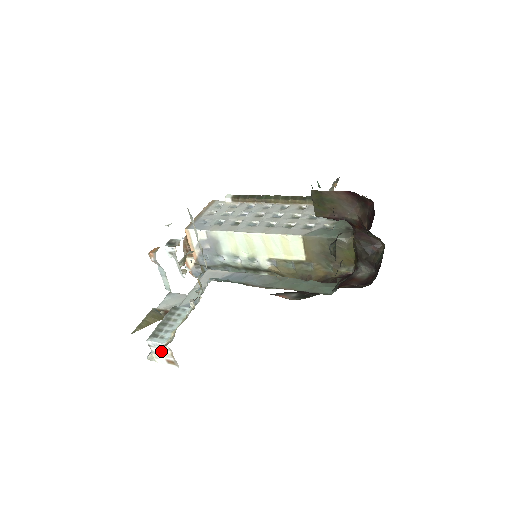
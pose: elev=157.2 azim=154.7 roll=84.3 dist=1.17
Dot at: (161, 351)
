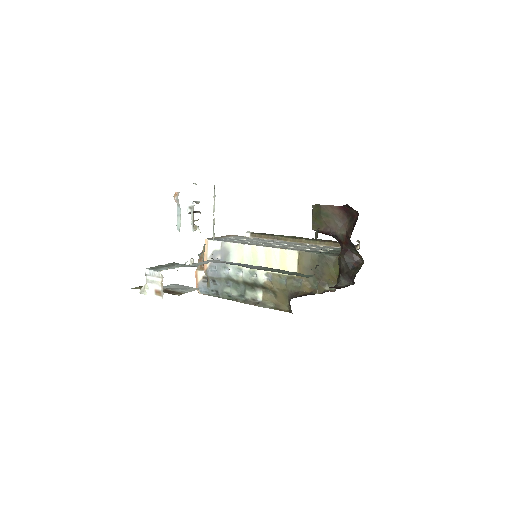
Dot at: (154, 279)
